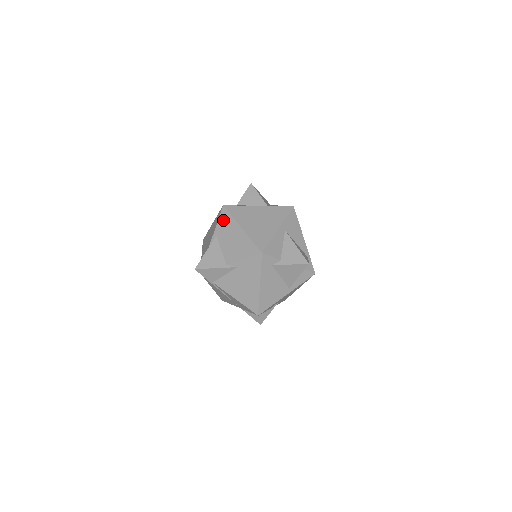
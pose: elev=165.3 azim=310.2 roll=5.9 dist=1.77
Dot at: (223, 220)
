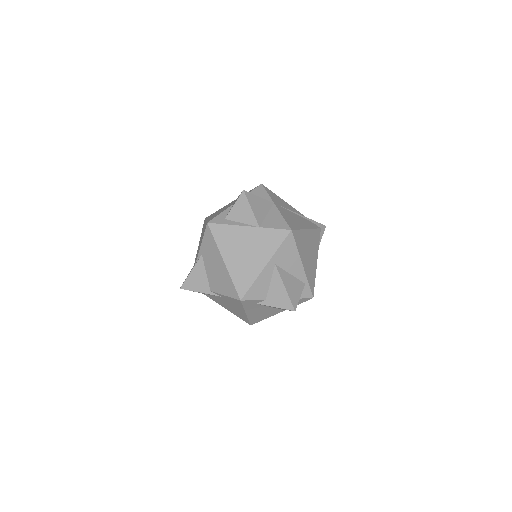
Dot at: (207, 241)
